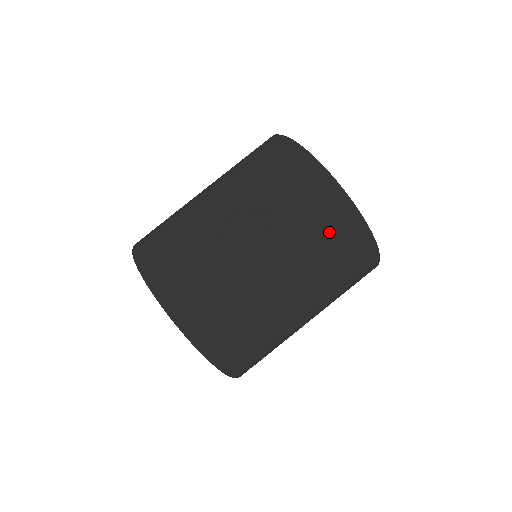
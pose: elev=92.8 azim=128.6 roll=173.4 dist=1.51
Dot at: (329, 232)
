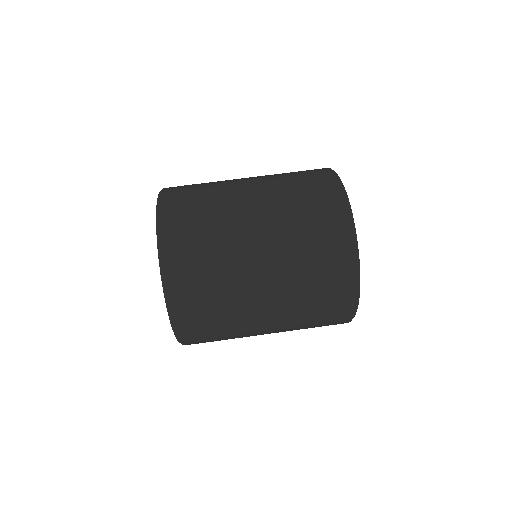
Dot at: (319, 221)
